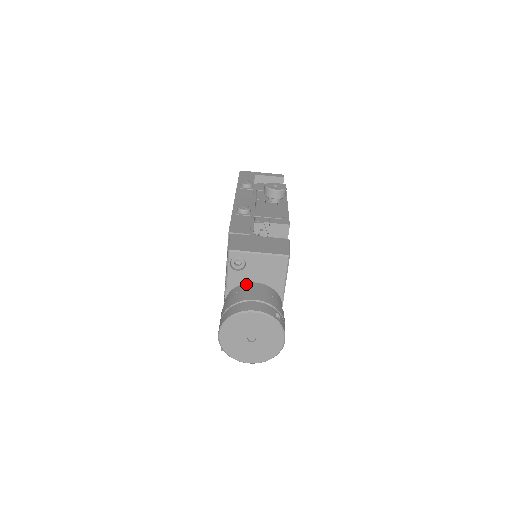
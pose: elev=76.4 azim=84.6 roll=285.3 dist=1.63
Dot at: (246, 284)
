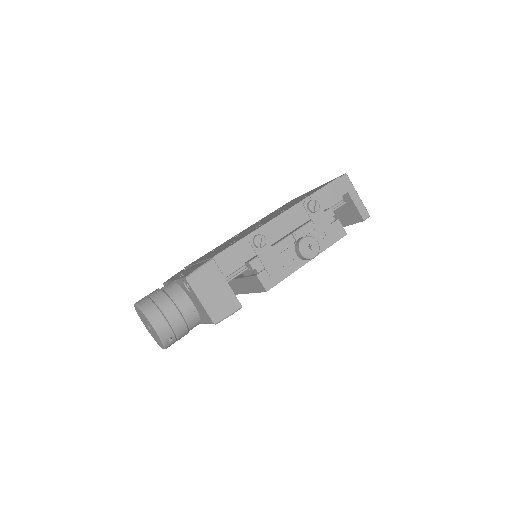
Dot at: (186, 296)
